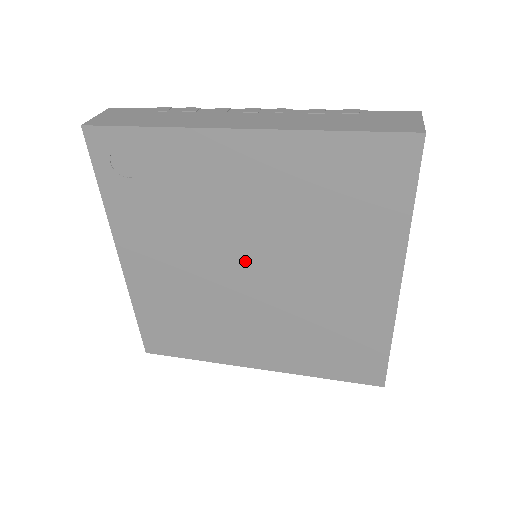
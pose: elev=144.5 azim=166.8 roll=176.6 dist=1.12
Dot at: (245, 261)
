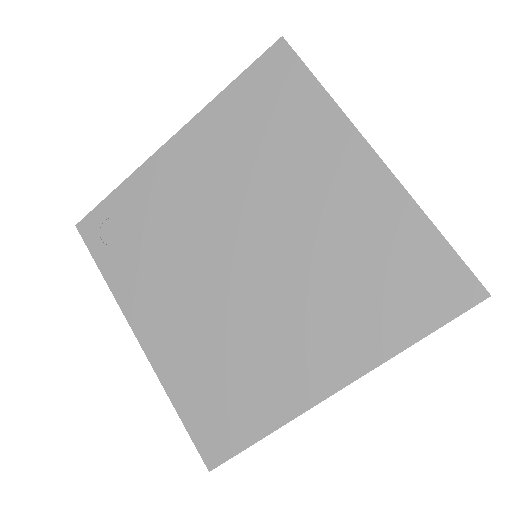
Dot at: (236, 247)
